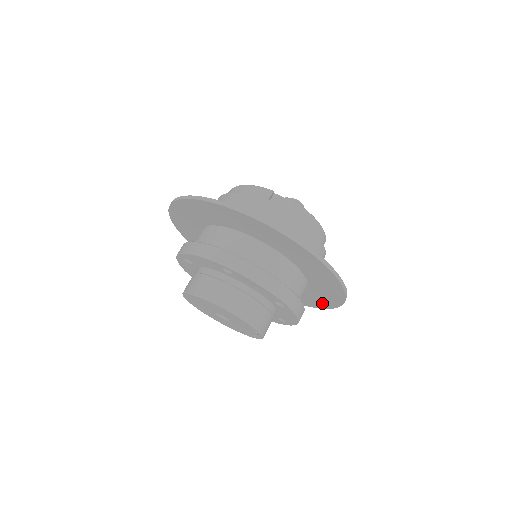
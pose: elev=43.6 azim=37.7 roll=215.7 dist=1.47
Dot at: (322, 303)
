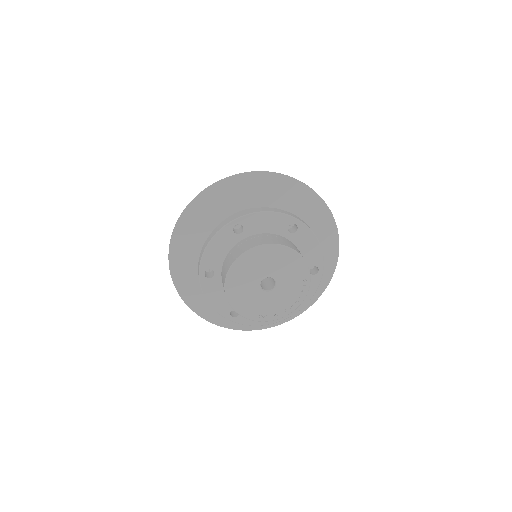
Dot at: occluded
